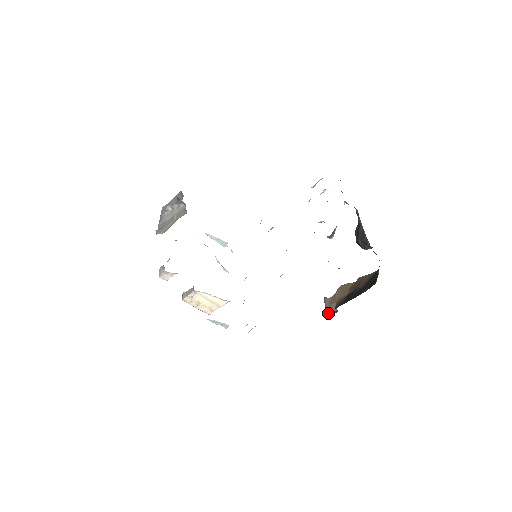
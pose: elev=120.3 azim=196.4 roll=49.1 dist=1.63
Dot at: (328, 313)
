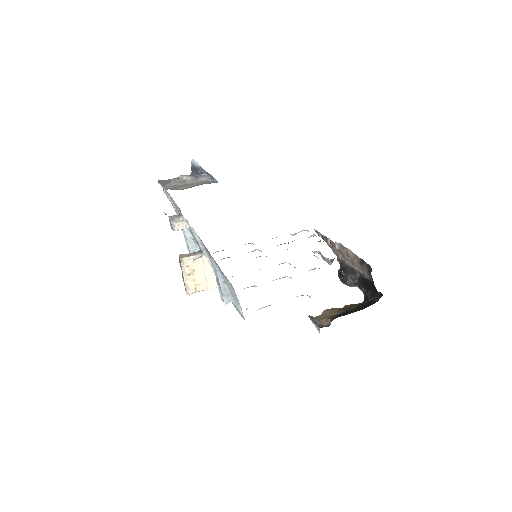
Dot at: (320, 325)
